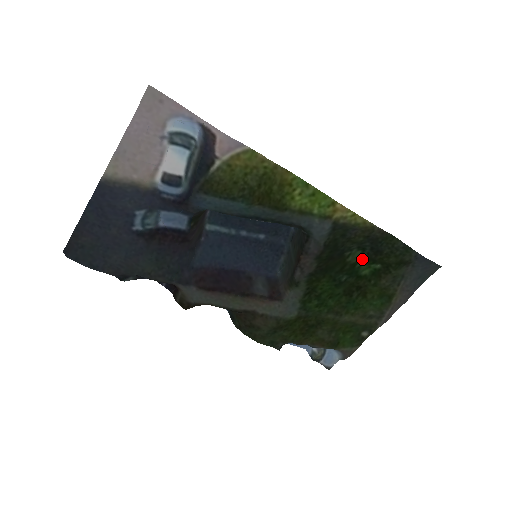
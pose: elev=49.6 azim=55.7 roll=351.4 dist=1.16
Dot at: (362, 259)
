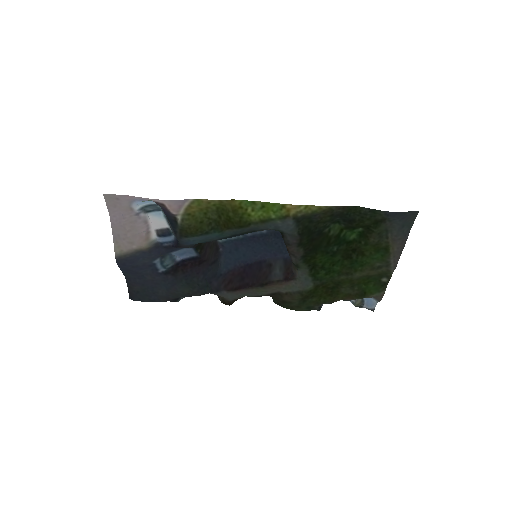
Dot at: (343, 229)
